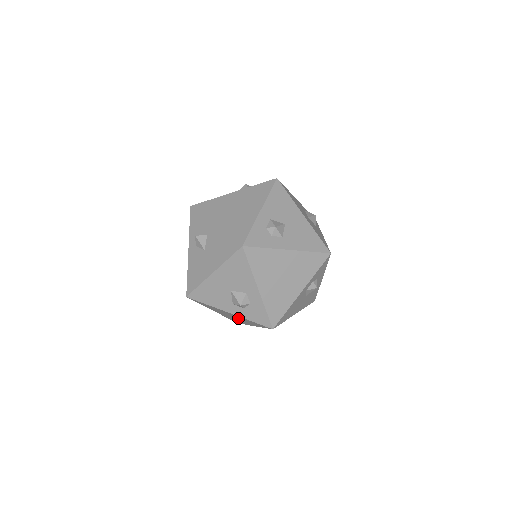
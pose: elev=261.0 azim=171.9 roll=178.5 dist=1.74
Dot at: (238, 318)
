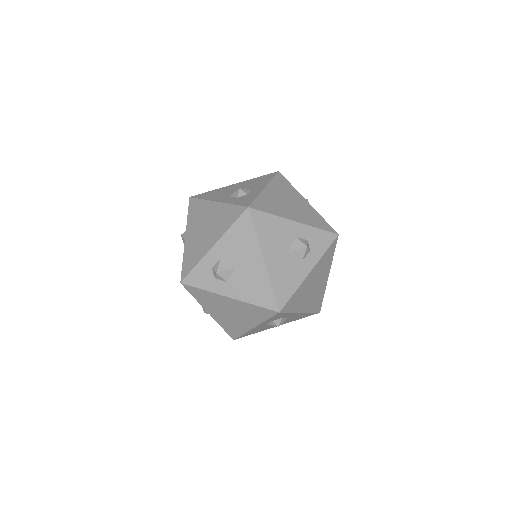
Dot at: occluded
